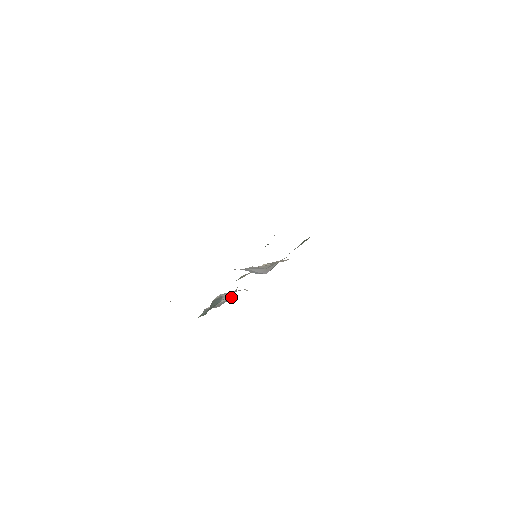
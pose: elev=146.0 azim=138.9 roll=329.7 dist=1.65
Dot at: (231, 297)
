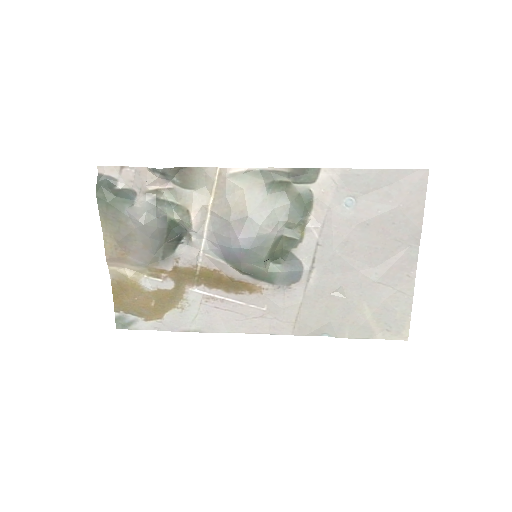
Dot at: (156, 215)
